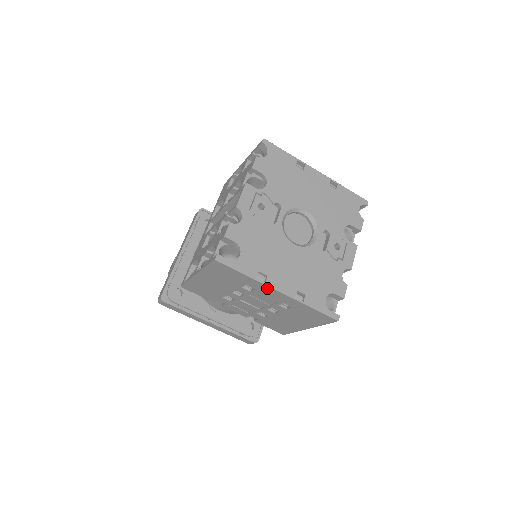
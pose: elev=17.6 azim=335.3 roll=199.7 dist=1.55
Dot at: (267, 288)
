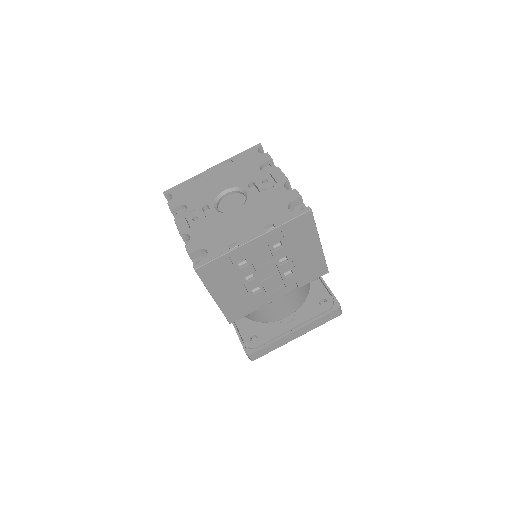
Dot at: (245, 248)
